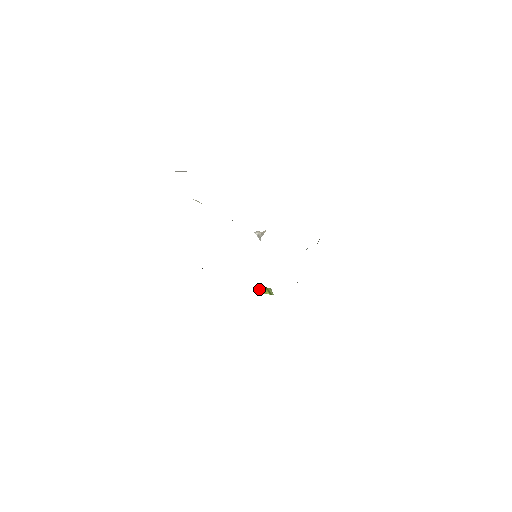
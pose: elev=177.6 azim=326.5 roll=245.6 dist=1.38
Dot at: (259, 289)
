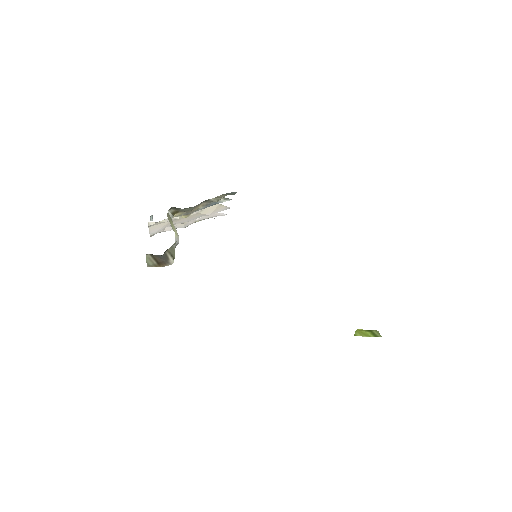
Dot at: (357, 332)
